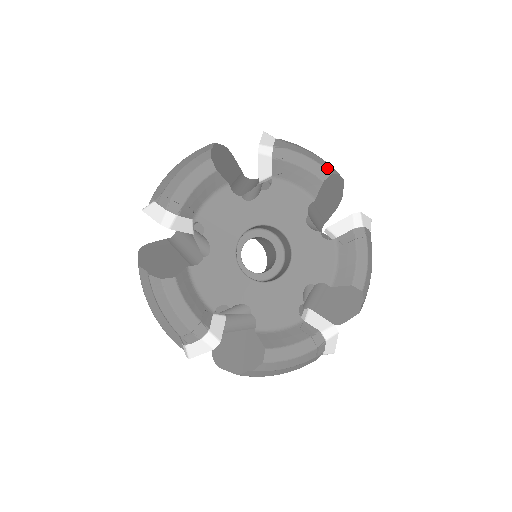
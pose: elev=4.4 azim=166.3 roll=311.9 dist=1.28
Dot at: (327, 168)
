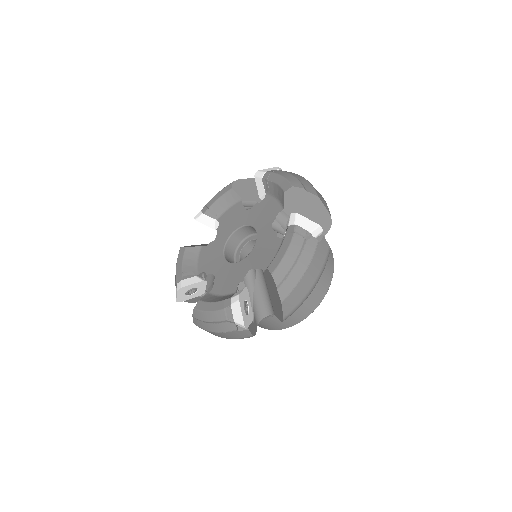
Dot at: (230, 184)
